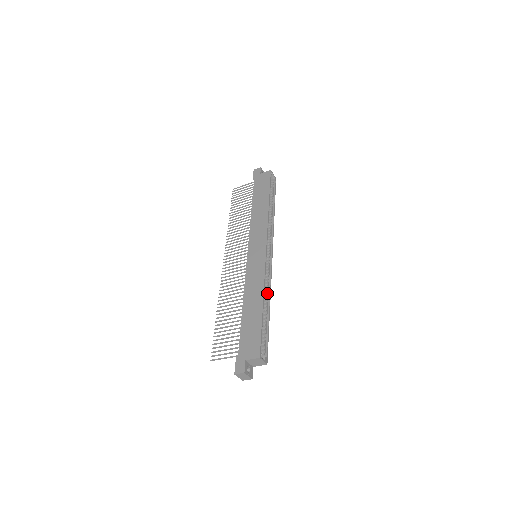
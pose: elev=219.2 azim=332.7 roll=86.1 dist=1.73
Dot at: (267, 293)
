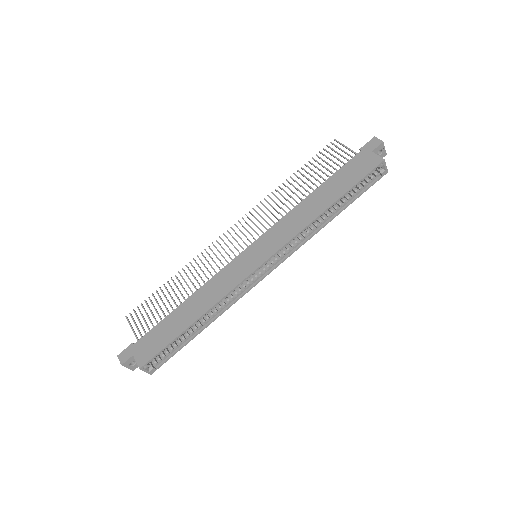
Dot at: (220, 308)
